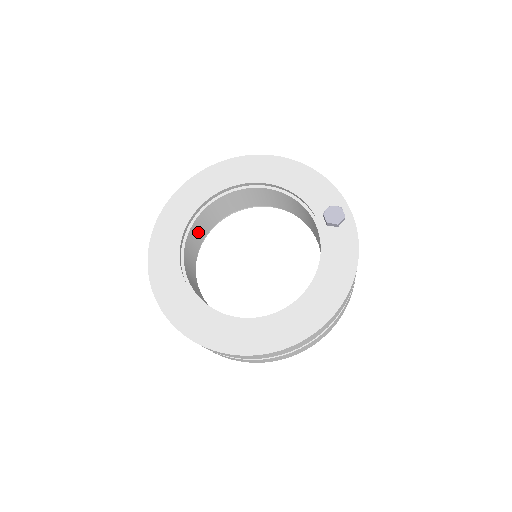
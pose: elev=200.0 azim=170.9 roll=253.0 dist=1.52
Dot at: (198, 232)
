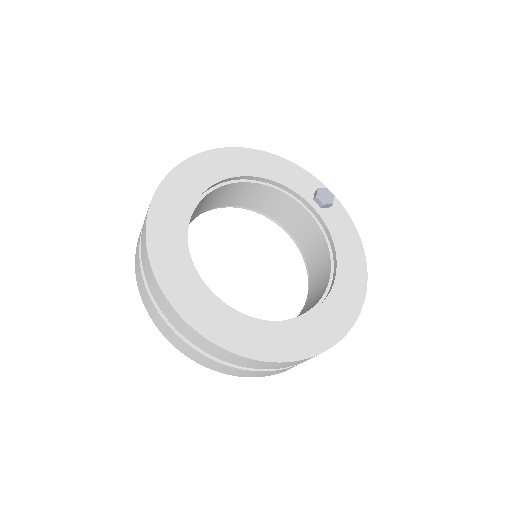
Dot at: occluded
